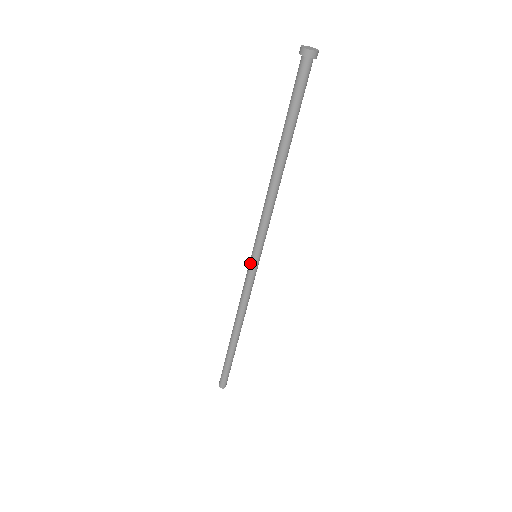
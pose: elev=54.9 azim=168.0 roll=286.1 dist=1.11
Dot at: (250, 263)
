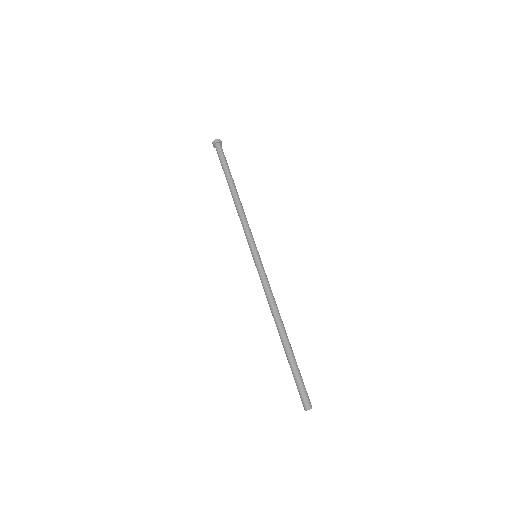
Dot at: (255, 261)
